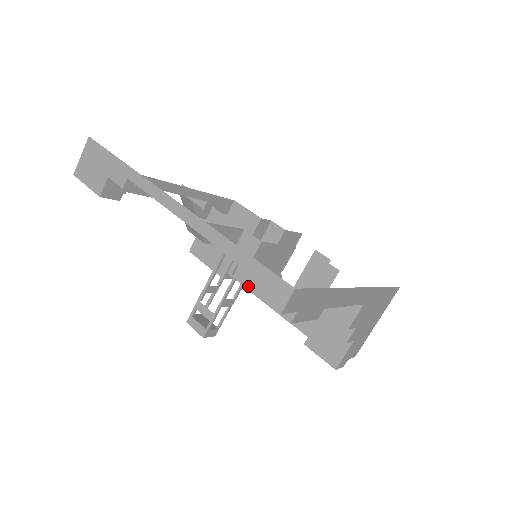
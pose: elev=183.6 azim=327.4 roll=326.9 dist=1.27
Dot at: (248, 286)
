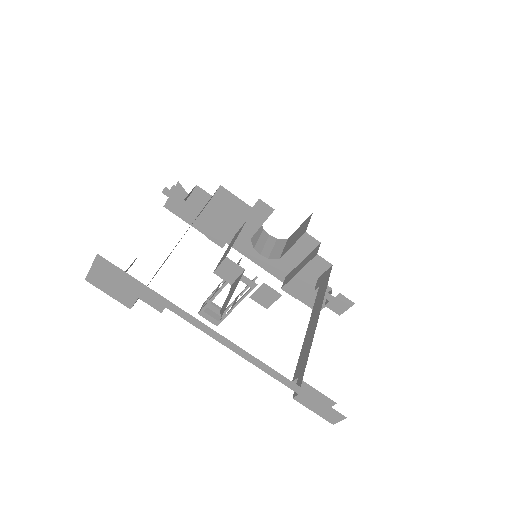
Dot at: (306, 407)
